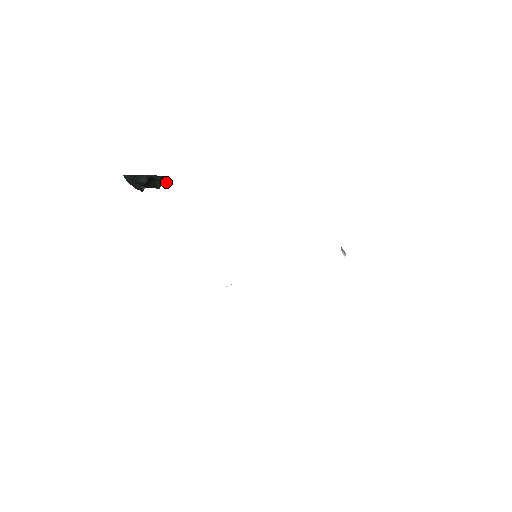
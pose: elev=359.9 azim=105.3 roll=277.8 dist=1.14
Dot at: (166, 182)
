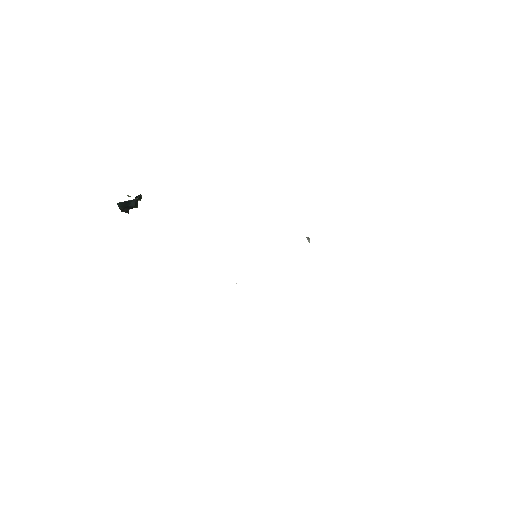
Dot at: (139, 200)
